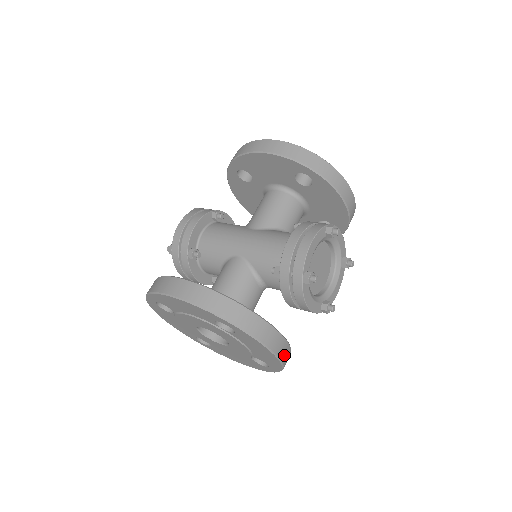
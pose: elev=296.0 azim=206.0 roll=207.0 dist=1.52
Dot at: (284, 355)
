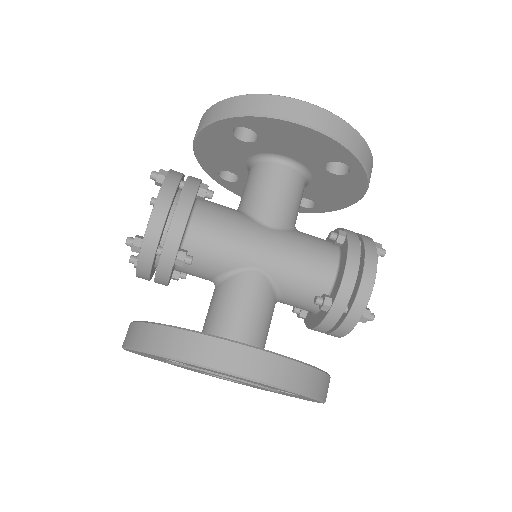
Dot at: occluded
